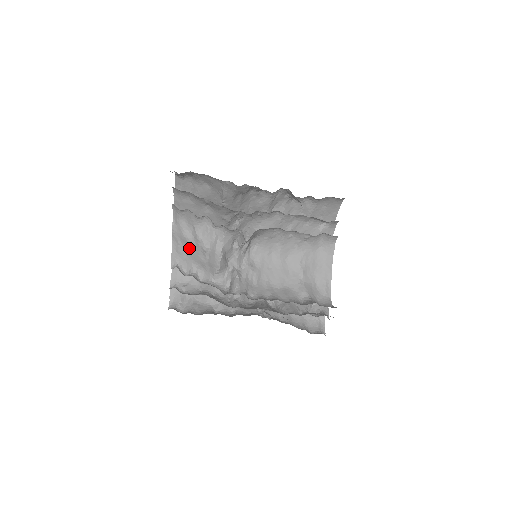
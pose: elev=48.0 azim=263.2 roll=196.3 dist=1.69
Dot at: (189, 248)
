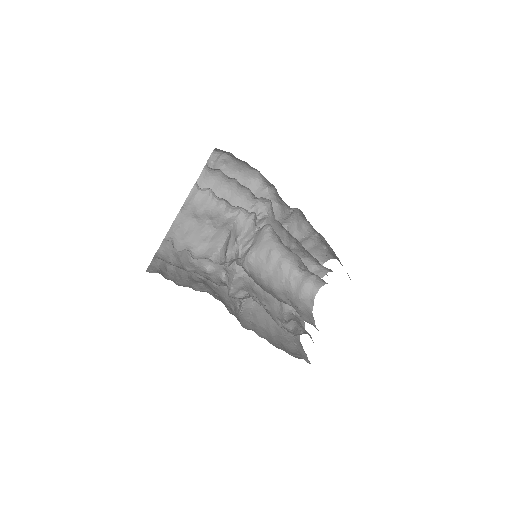
Dot at: (191, 229)
